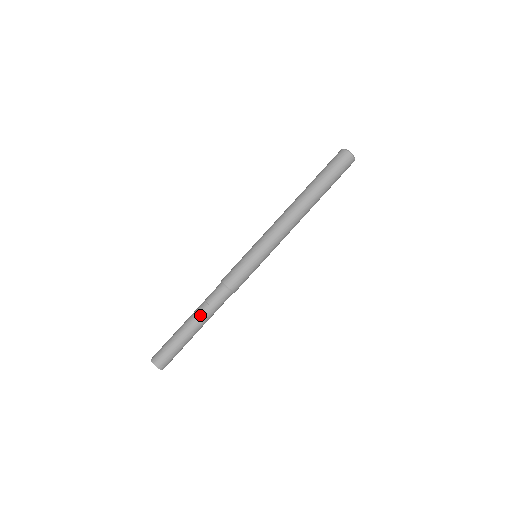
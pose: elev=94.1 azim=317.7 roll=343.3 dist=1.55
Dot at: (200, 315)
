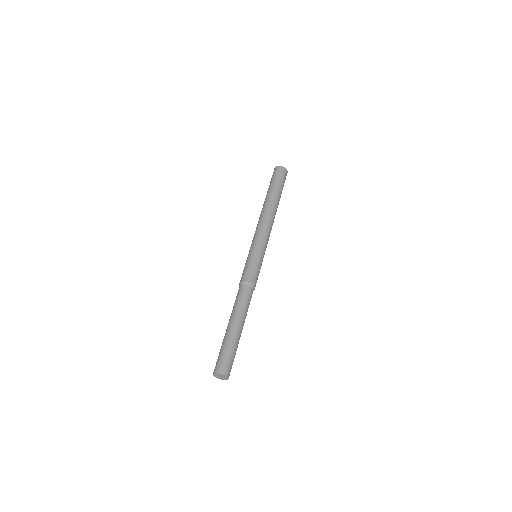
Dot at: (242, 316)
